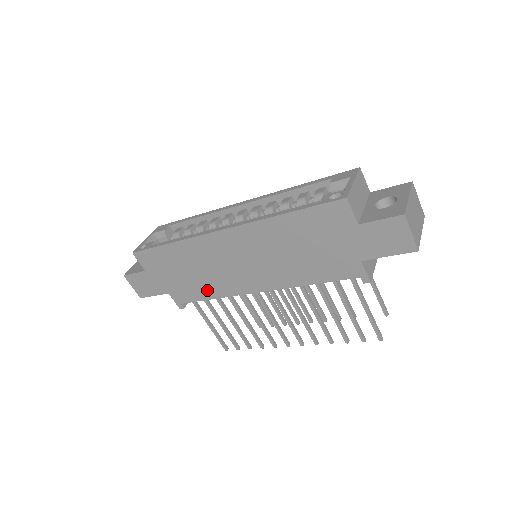
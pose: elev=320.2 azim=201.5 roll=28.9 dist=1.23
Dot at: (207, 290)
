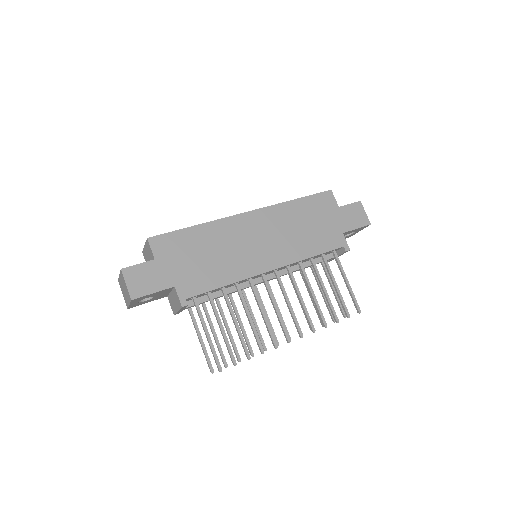
Dot at: (222, 275)
